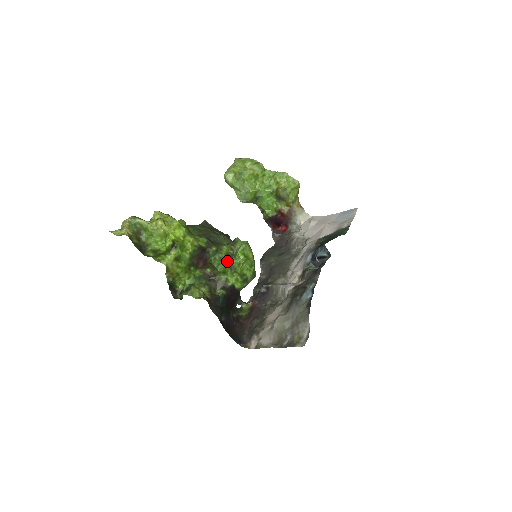
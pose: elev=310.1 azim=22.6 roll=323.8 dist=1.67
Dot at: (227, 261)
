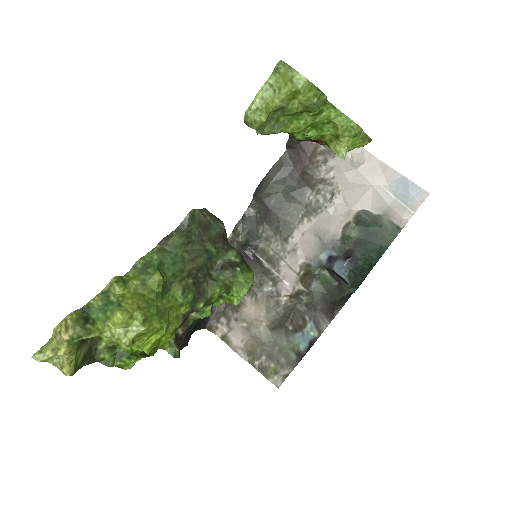
Dot at: occluded
